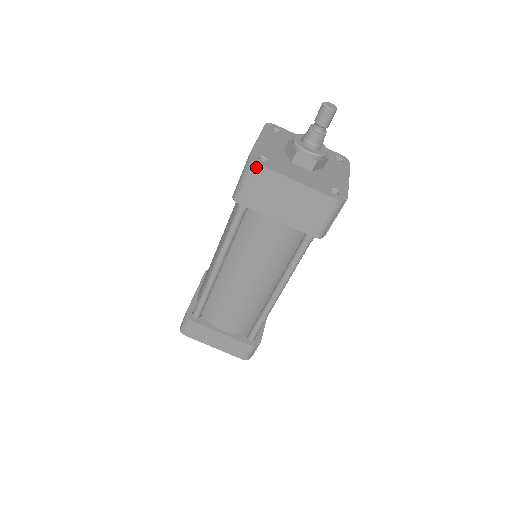
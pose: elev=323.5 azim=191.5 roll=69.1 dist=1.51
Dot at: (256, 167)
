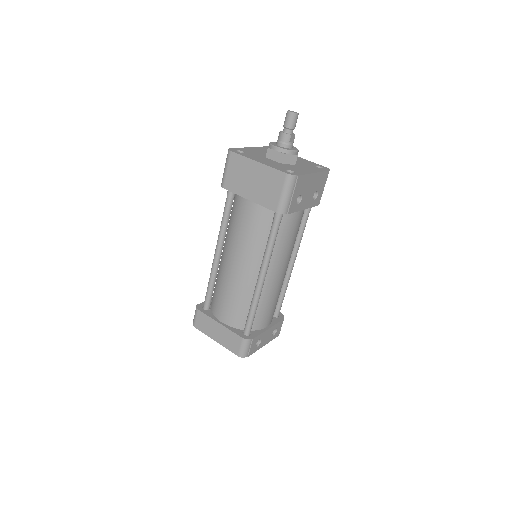
Dot at: (231, 154)
